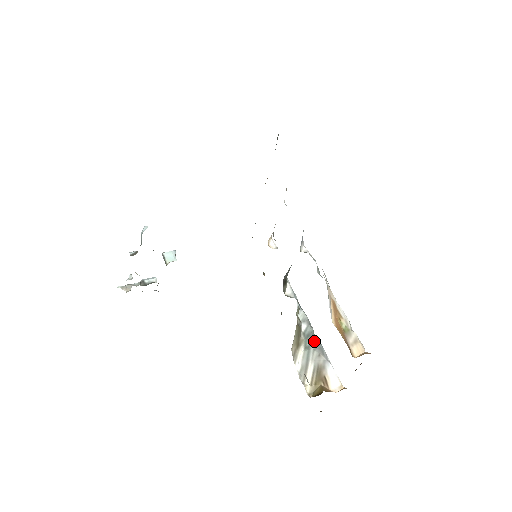
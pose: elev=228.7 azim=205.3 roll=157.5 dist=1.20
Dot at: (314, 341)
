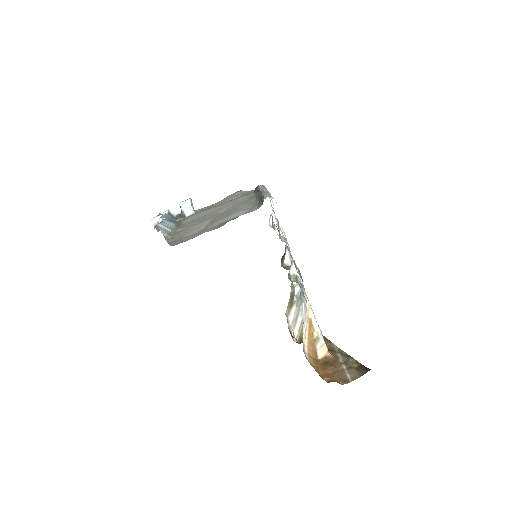
Dot at: occluded
